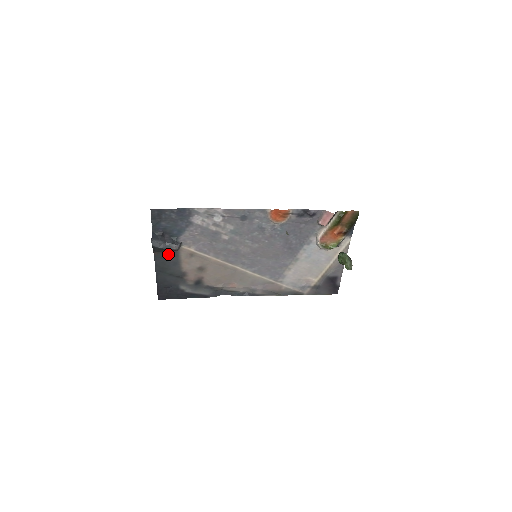
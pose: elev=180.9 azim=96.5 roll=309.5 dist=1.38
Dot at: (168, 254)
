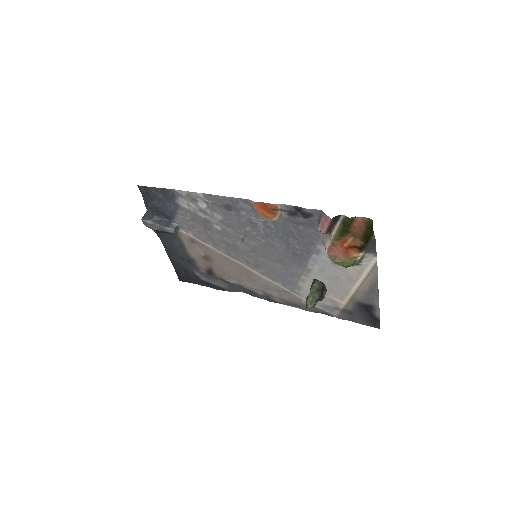
Dot at: (170, 236)
